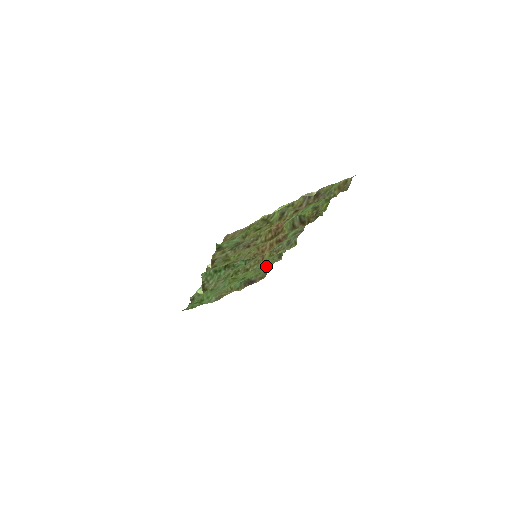
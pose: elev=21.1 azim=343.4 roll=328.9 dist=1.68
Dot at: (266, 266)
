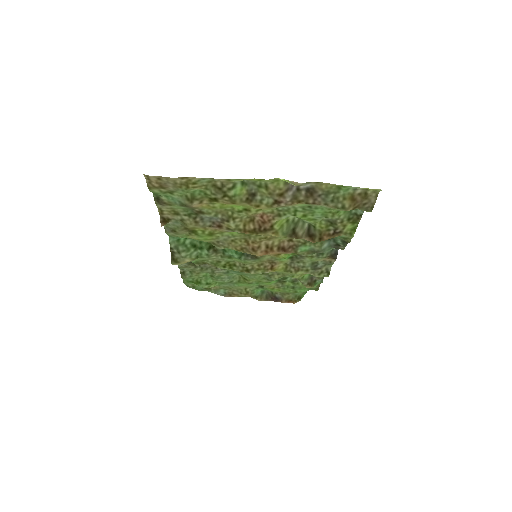
Dot at: (295, 287)
